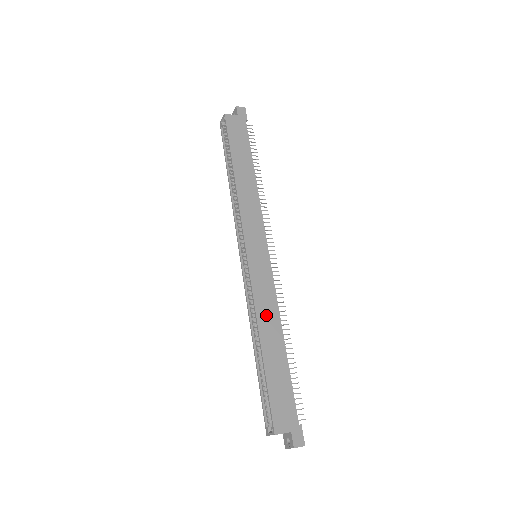
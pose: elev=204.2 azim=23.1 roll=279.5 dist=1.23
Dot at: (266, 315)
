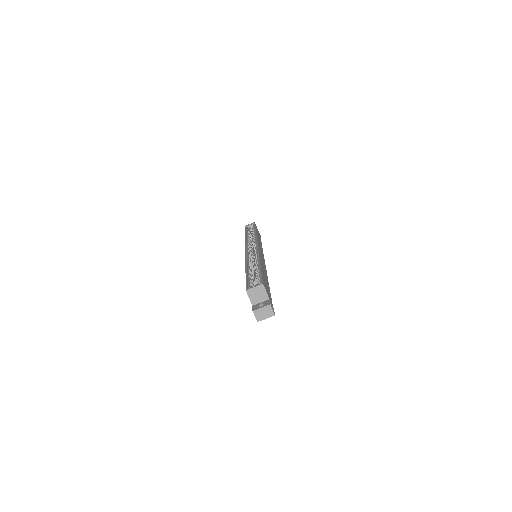
Dot at: occluded
